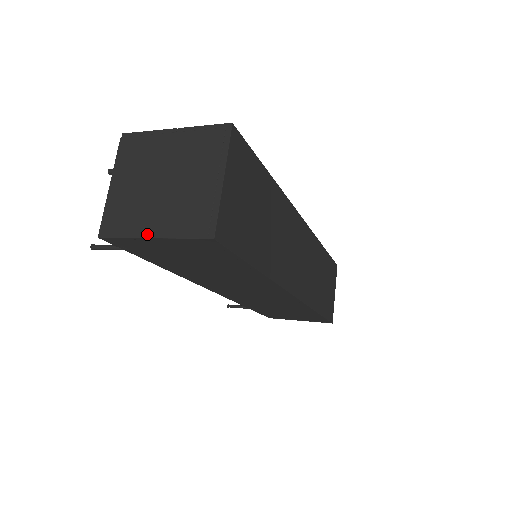
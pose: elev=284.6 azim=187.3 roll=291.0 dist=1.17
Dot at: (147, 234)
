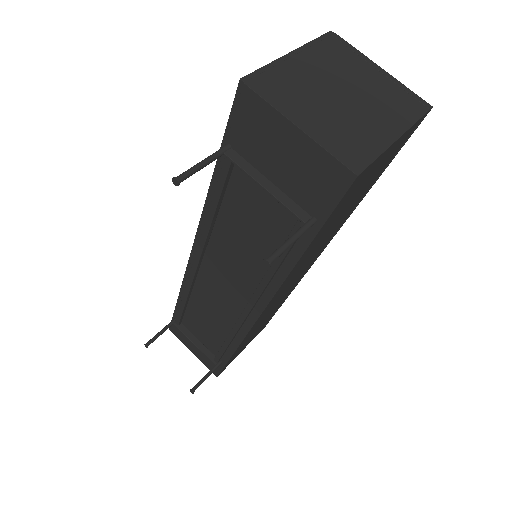
Dot at: (391, 138)
